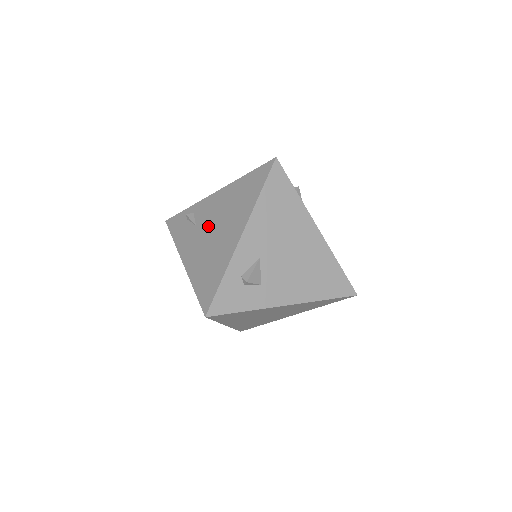
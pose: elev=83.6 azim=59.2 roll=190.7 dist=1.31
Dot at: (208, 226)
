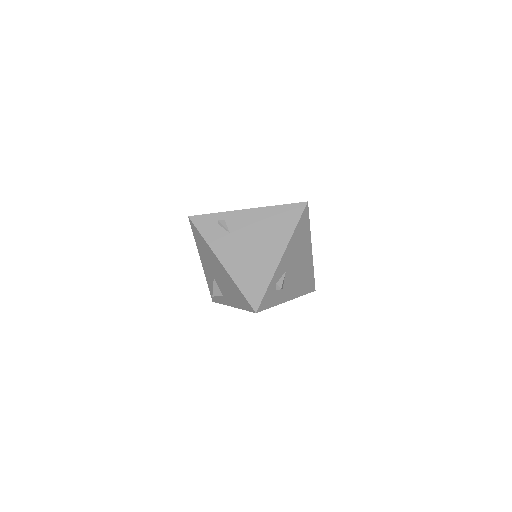
Dot at: (245, 238)
